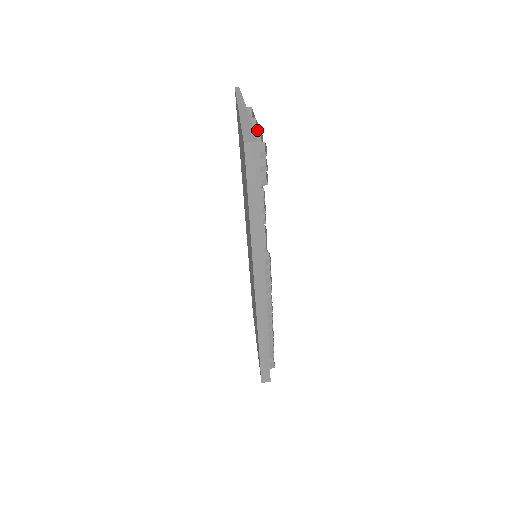
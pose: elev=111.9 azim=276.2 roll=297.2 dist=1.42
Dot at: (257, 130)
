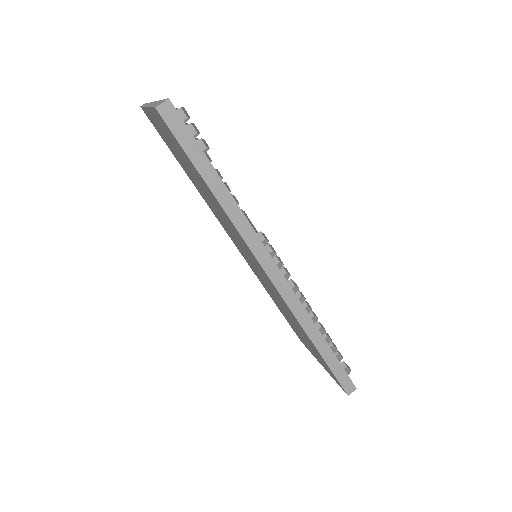
Dot at: occluded
